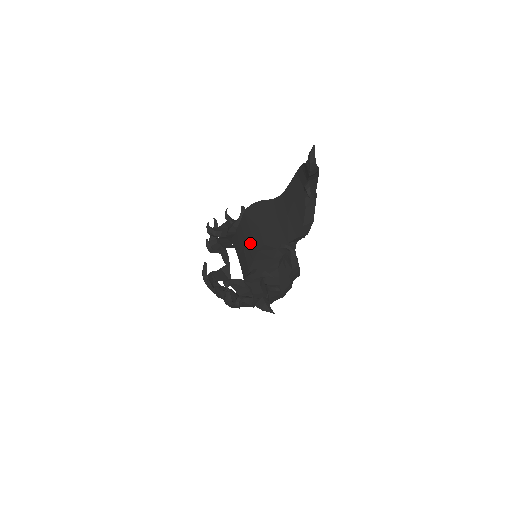
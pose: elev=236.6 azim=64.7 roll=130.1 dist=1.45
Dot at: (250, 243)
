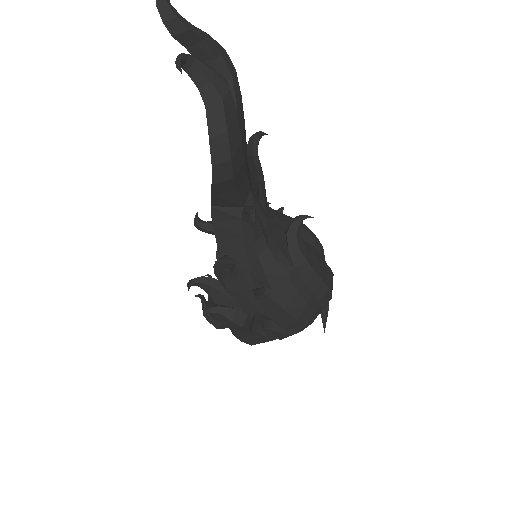
Dot at: occluded
